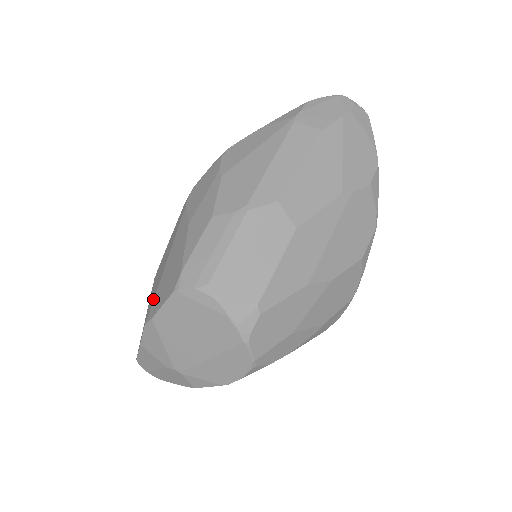
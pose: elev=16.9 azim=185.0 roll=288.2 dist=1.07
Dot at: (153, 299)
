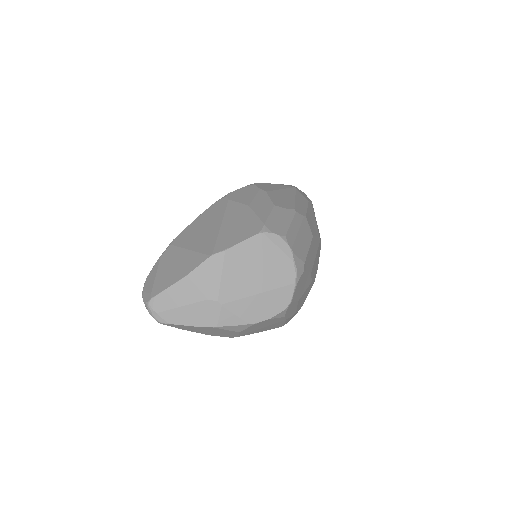
Dot at: (214, 242)
